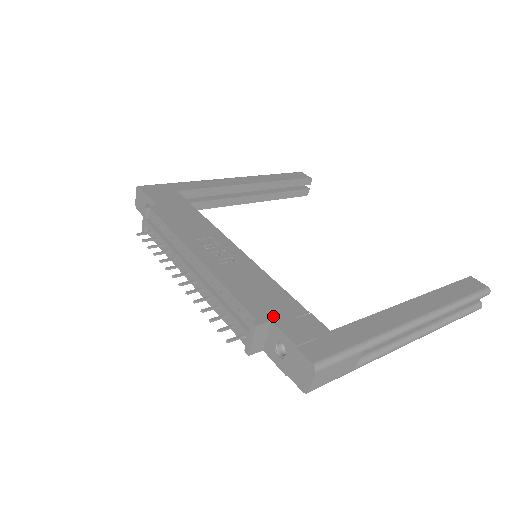
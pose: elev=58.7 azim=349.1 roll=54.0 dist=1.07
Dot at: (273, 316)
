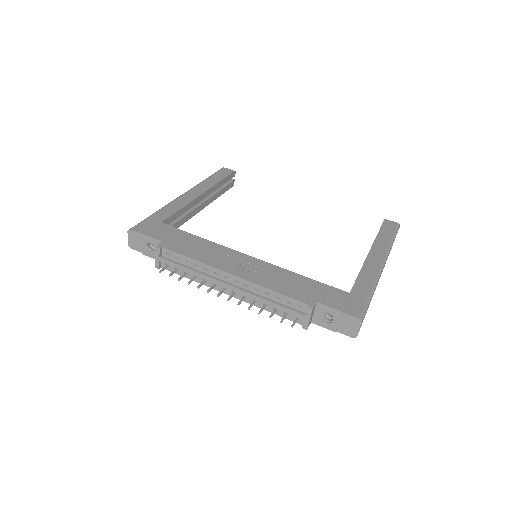
Dot at: (315, 298)
